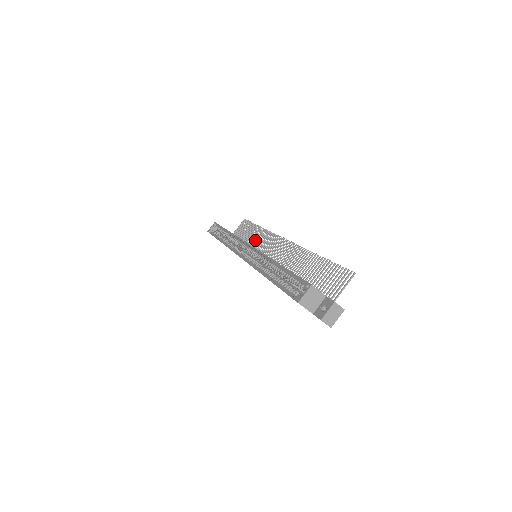
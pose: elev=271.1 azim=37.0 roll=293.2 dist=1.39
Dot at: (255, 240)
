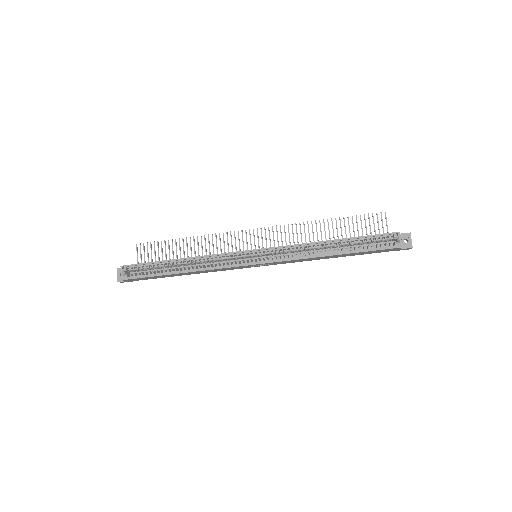
Dot at: (202, 251)
